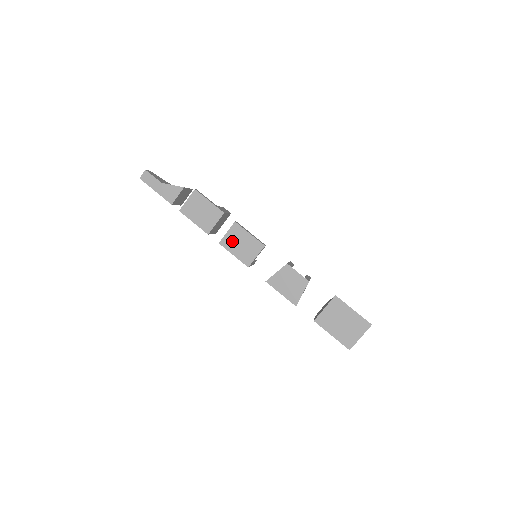
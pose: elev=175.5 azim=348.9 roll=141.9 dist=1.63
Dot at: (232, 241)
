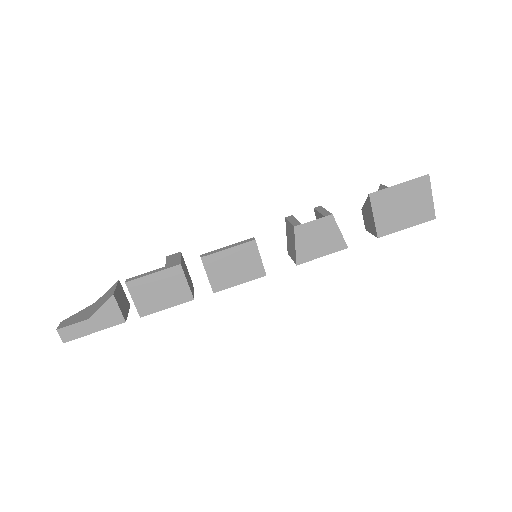
Dot at: (222, 276)
